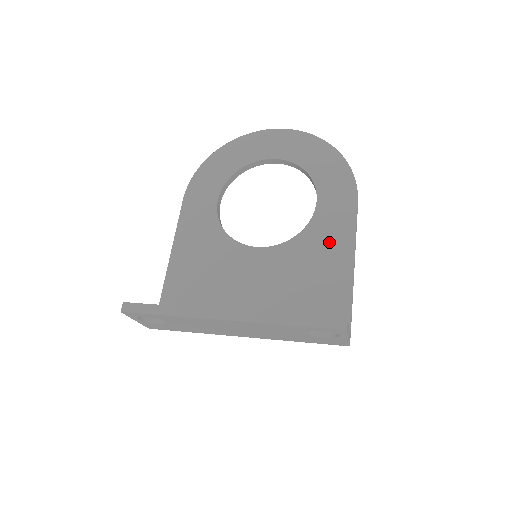
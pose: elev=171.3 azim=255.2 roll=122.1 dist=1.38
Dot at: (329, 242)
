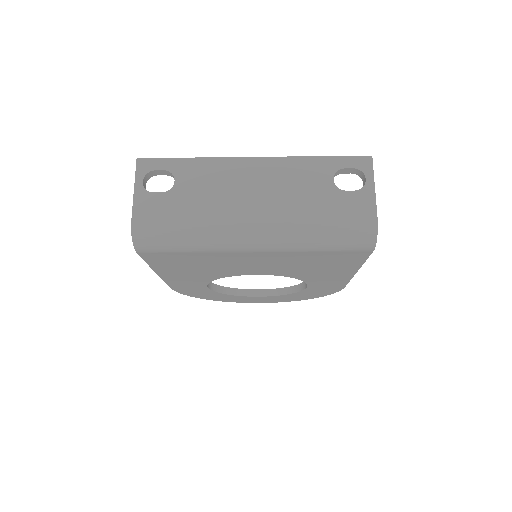
Dot at: occluded
